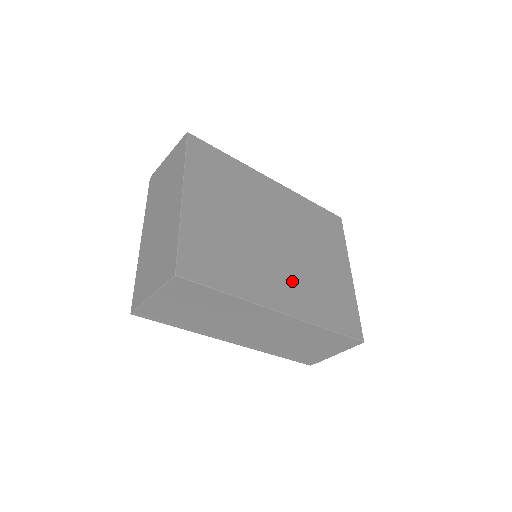
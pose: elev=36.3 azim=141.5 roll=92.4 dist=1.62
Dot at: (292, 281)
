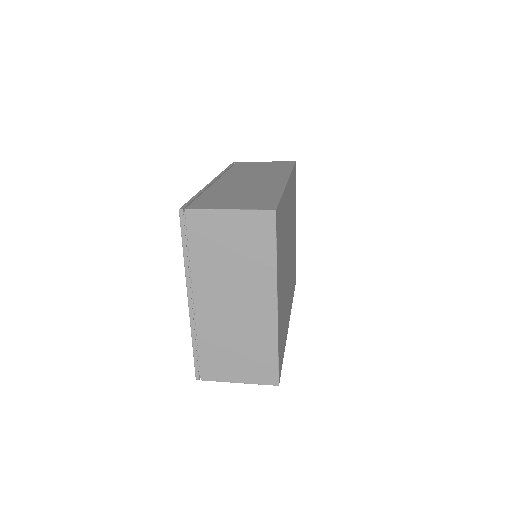
Dot at: occluded
